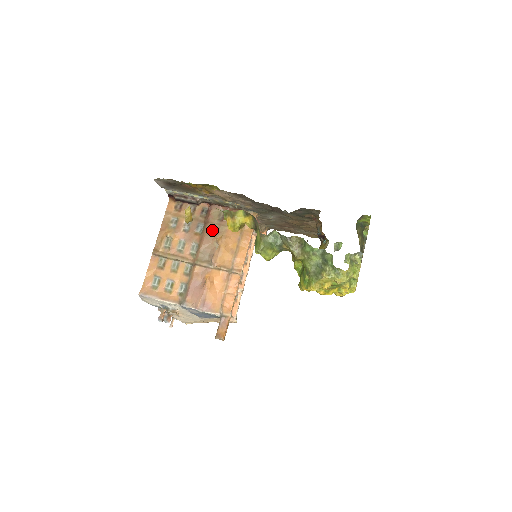
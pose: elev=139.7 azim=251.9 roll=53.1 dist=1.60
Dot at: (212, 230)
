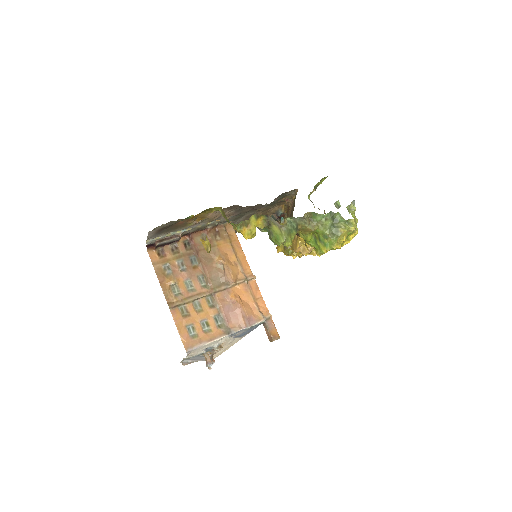
Dot at: (207, 256)
